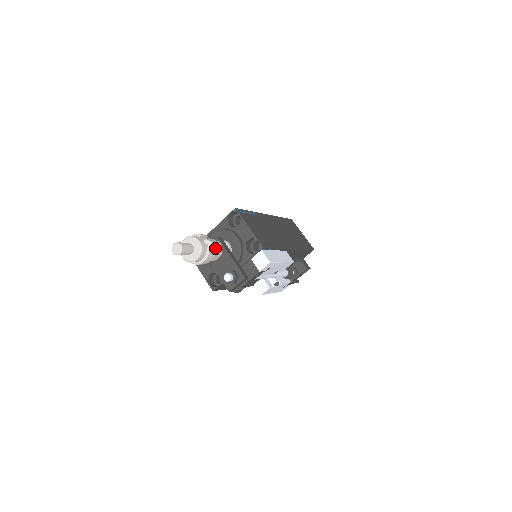
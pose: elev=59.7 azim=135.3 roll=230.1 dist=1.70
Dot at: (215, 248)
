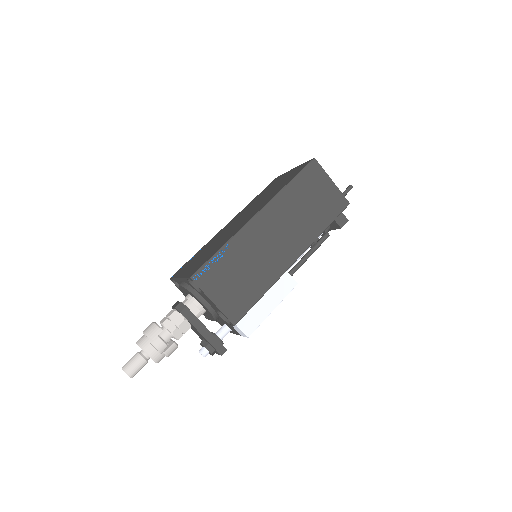
Dot at: (178, 333)
